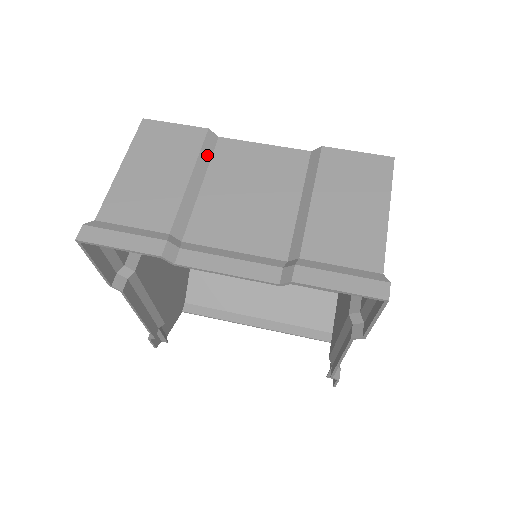
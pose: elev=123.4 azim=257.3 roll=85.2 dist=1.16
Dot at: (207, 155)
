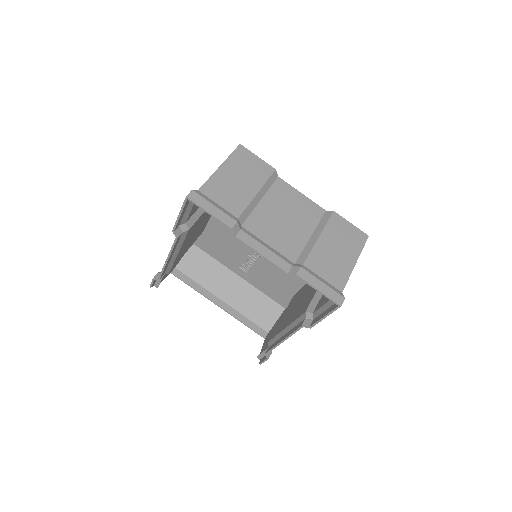
Dot at: (269, 184)
